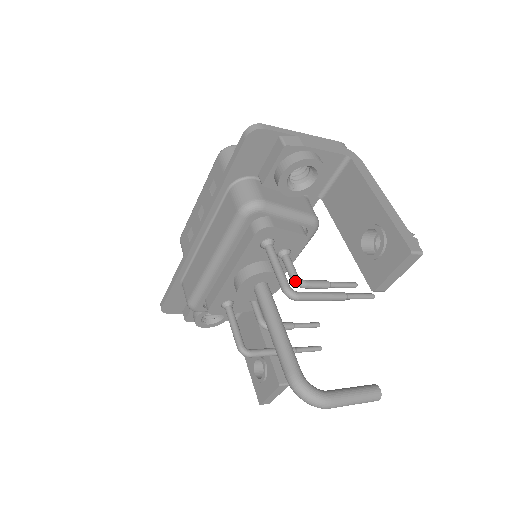
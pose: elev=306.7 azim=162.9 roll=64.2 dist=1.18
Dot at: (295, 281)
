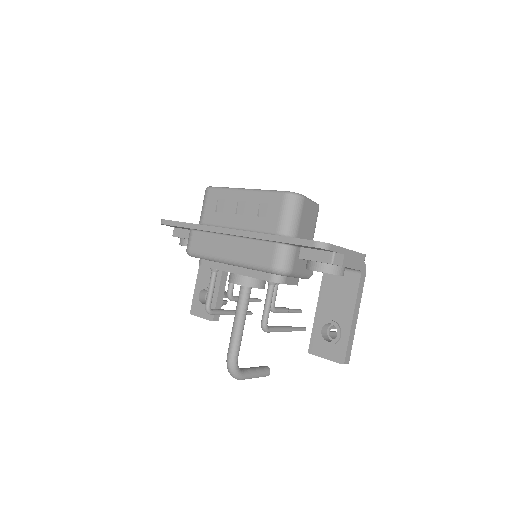
Dot at: (271, 308)
